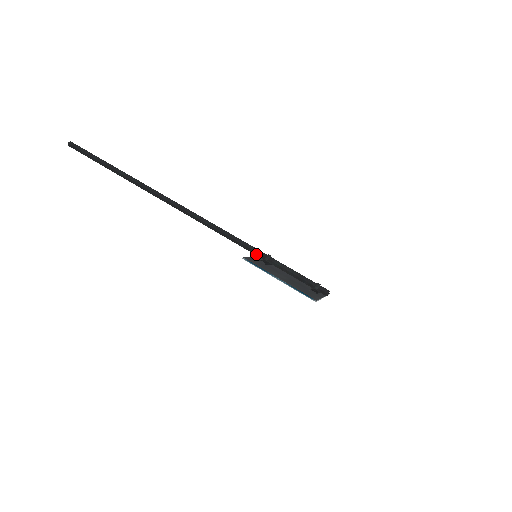
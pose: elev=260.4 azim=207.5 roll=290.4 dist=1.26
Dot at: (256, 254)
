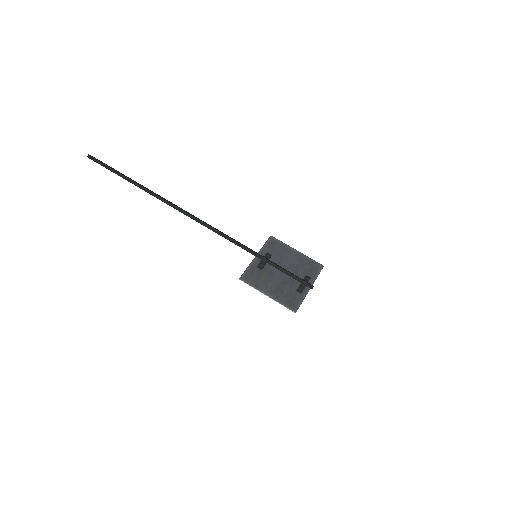
Dot at: (255, 256)
